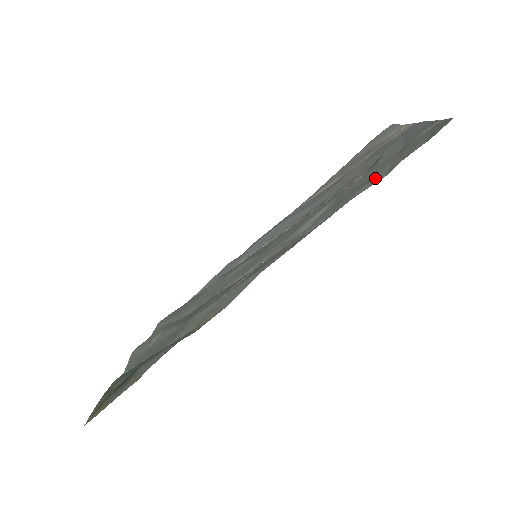
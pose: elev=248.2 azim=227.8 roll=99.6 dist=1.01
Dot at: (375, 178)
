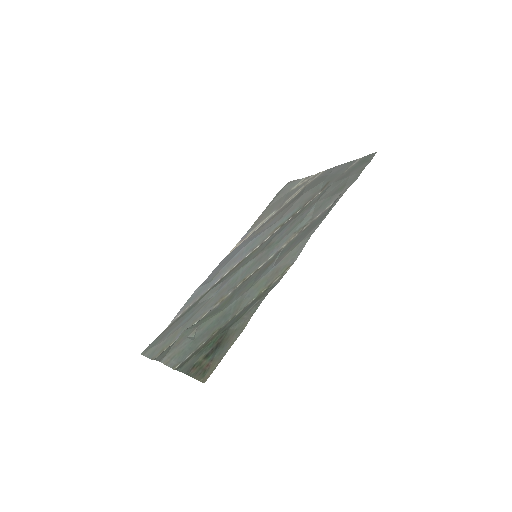
Dot at: (349, 182)
